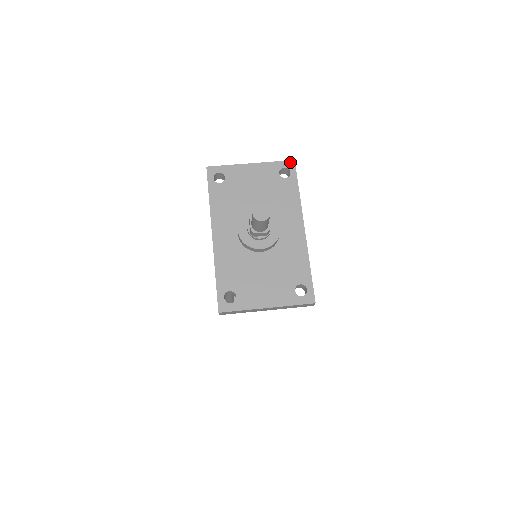
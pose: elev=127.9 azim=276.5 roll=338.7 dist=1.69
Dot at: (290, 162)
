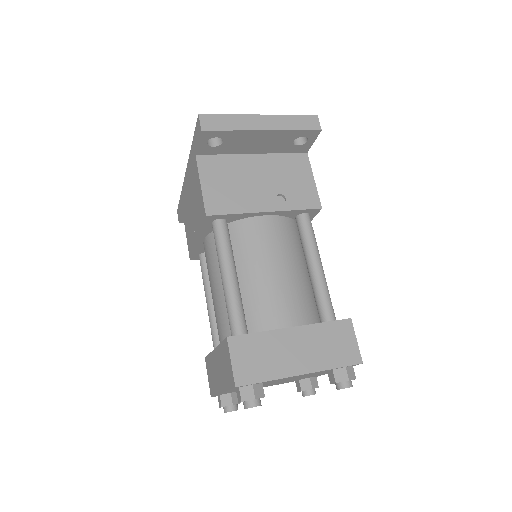
Dot at: occluded
